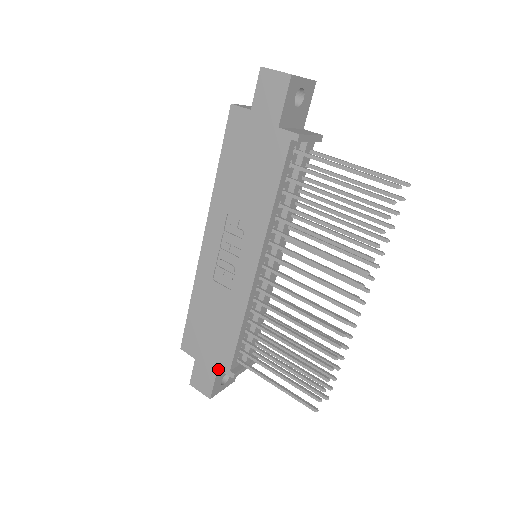
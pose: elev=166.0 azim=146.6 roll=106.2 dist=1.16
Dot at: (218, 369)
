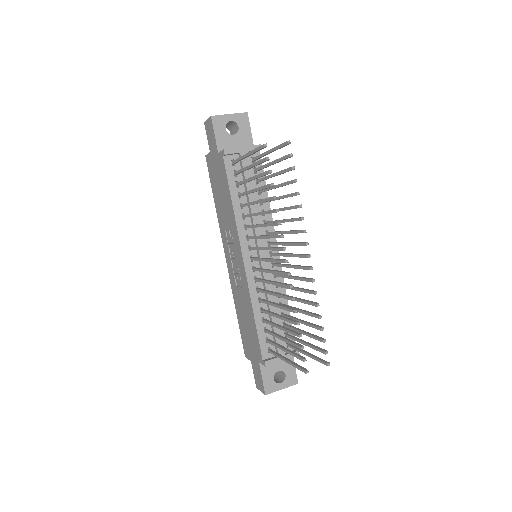
Dot at: (260, 363)
